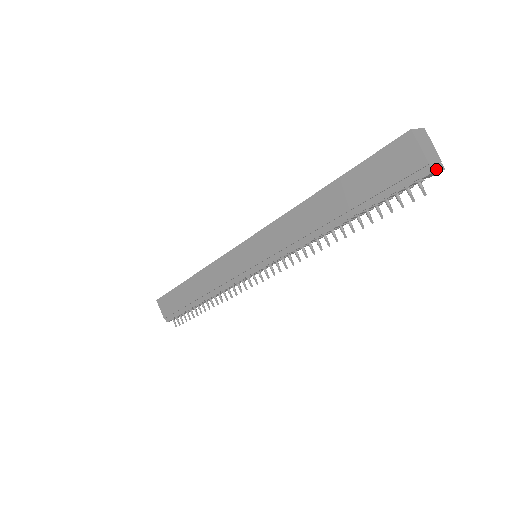
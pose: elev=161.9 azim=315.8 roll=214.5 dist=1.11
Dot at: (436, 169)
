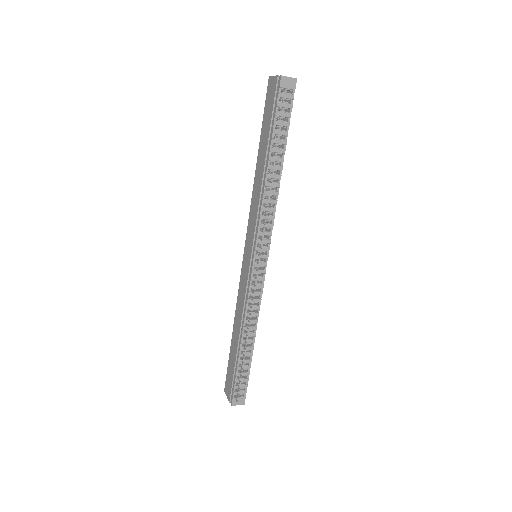
Dot at: (285, 76)
